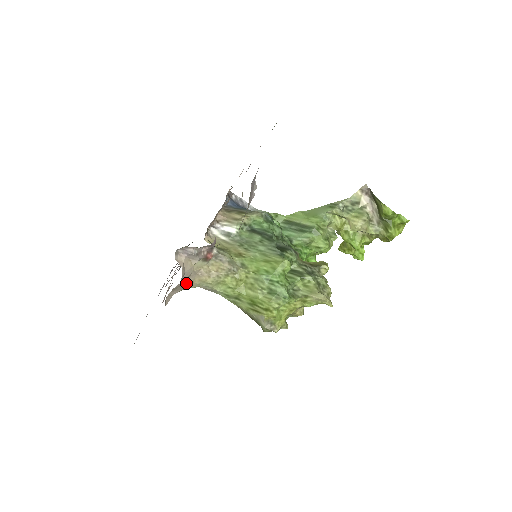
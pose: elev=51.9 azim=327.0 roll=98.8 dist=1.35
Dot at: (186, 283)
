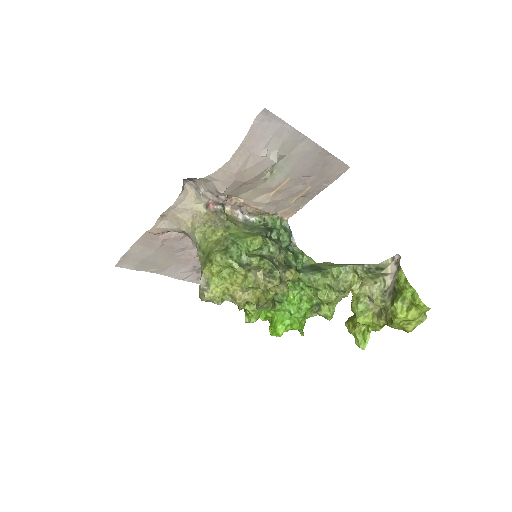
Dot at: (181, 216)
